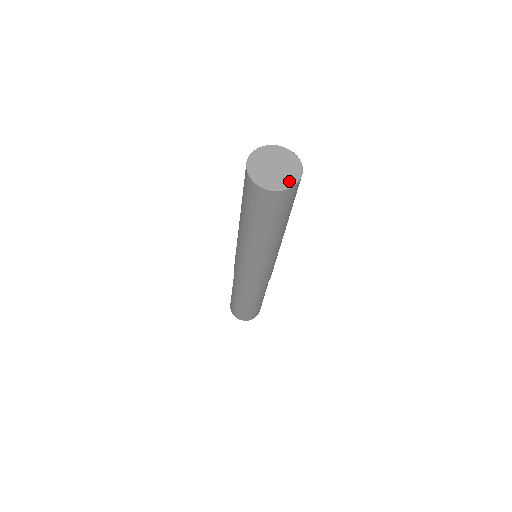
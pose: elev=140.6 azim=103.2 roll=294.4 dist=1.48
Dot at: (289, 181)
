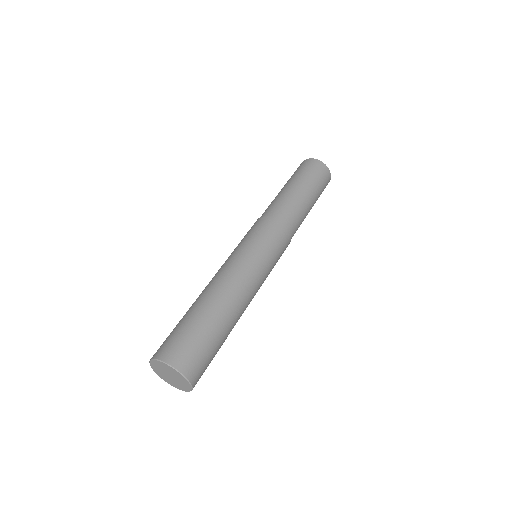
Dot at: (174, 385)
